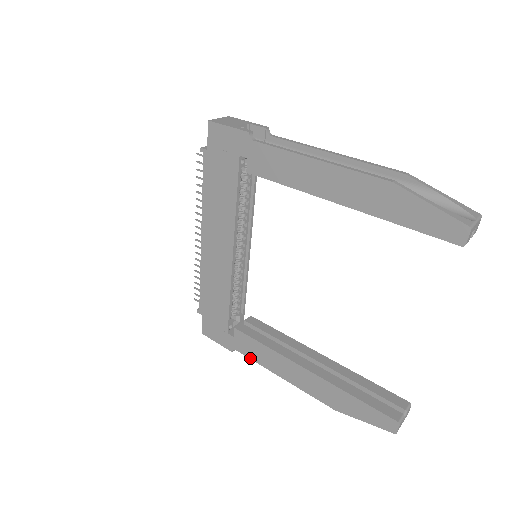
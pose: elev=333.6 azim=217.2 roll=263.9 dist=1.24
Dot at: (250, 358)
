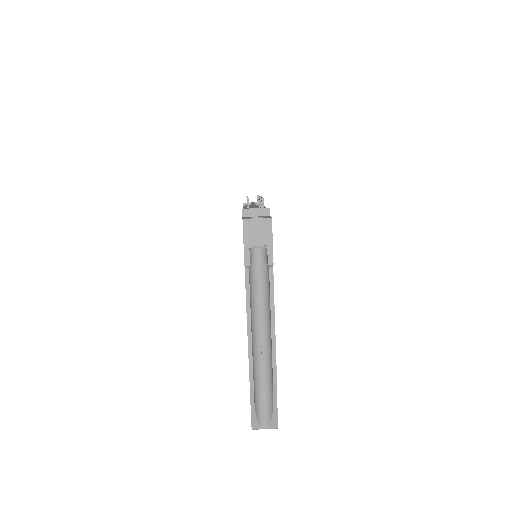
Dot at: occluded
